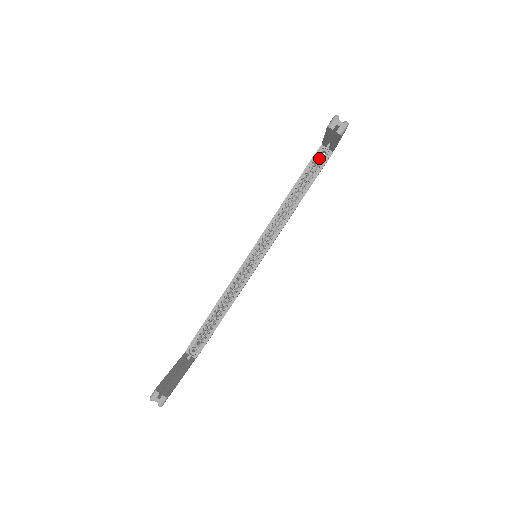
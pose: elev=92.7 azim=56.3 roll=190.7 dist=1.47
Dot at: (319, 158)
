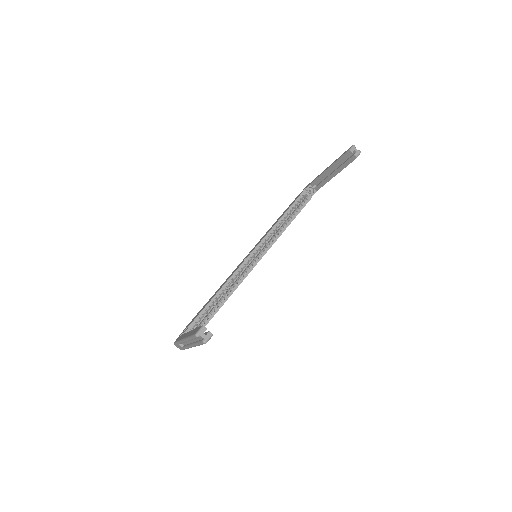
Dot at: (307, 193)
